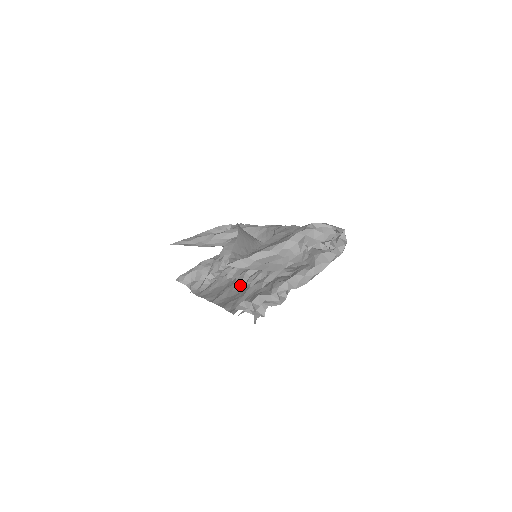
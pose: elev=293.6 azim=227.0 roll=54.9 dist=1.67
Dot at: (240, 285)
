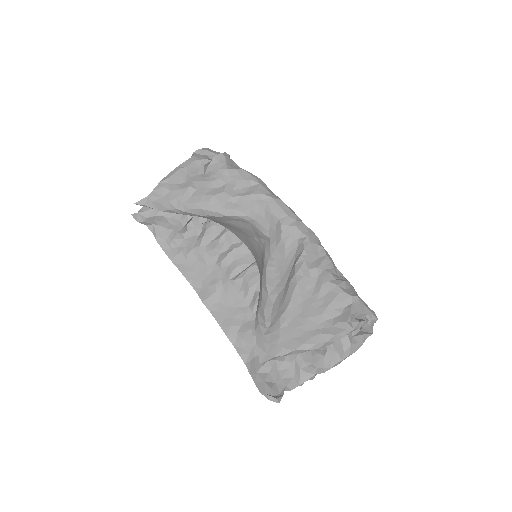
Dot at: (238, 294)
